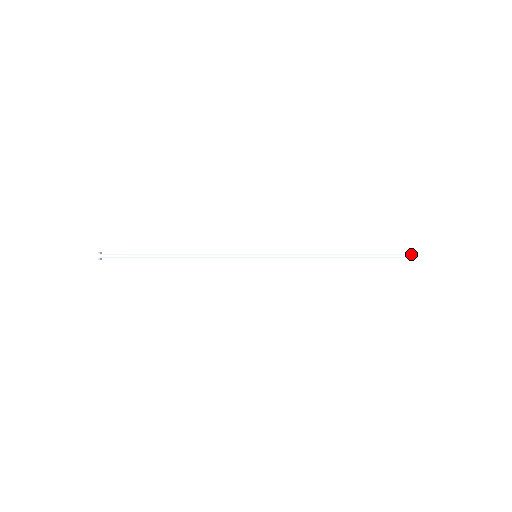
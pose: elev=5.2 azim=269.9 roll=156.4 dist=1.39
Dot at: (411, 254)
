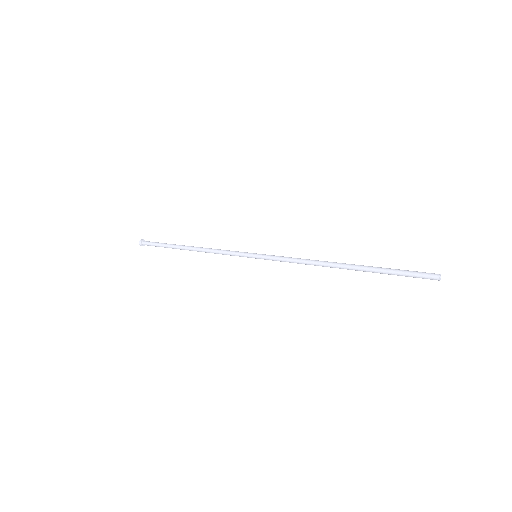
Dot at: (430, 276)
